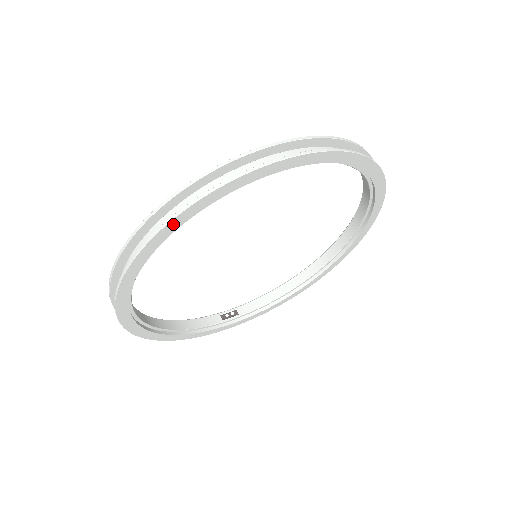
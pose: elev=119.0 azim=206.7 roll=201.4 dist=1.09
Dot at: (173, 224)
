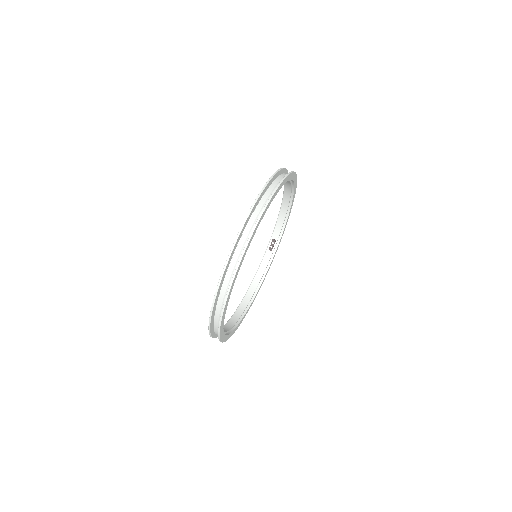
Dot at: (221, 334)
